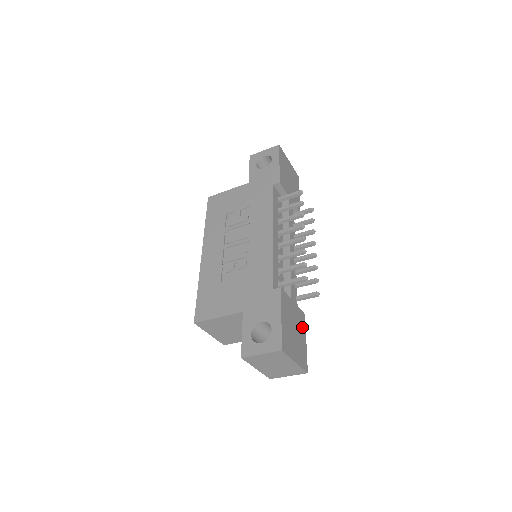
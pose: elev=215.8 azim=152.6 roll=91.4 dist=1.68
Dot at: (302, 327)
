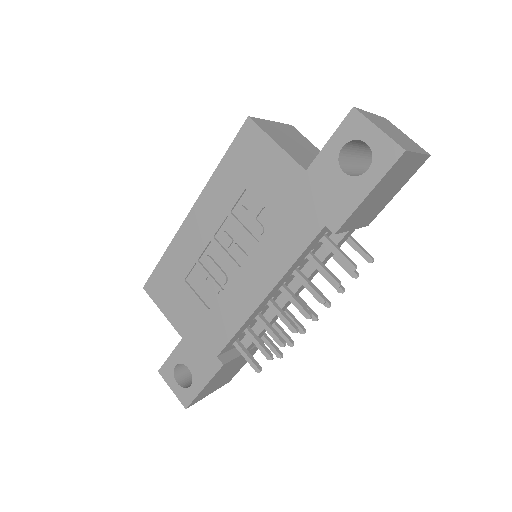
Dot at: occluded
